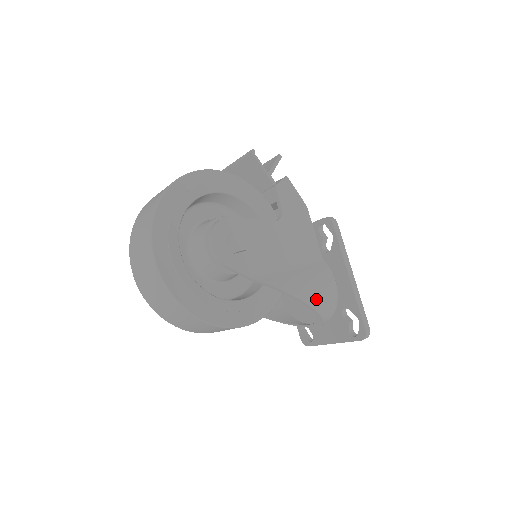
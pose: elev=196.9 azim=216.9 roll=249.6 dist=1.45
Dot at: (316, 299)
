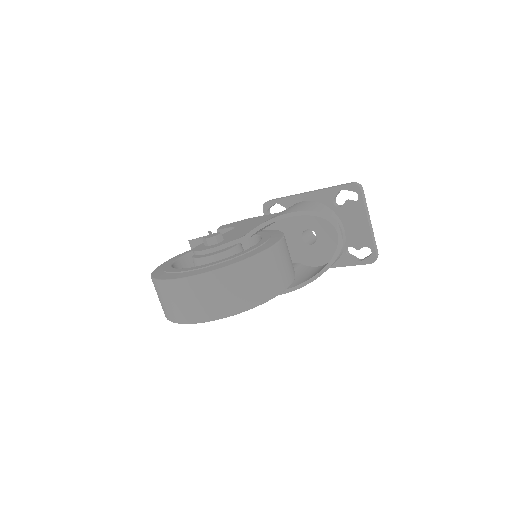
Dot at: (299, 209)
